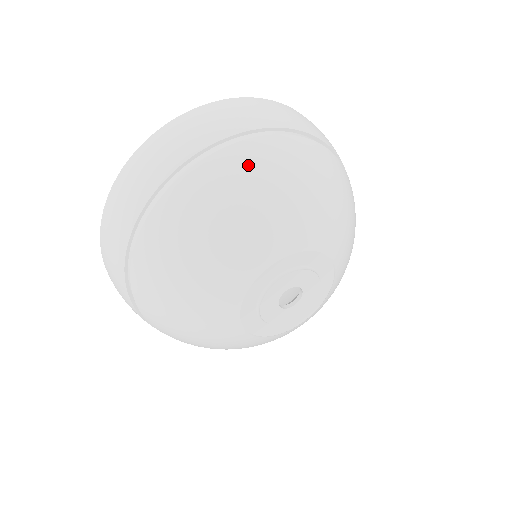
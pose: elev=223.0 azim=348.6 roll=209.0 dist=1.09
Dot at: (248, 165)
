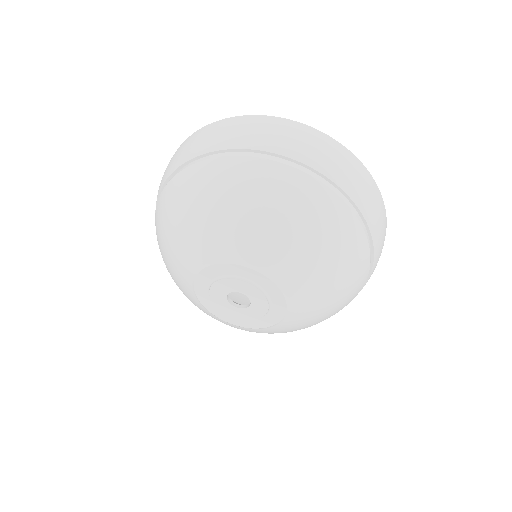
Dot at: (276, 185)
